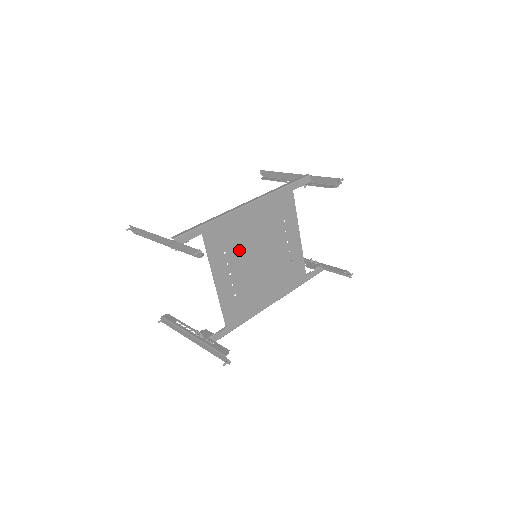
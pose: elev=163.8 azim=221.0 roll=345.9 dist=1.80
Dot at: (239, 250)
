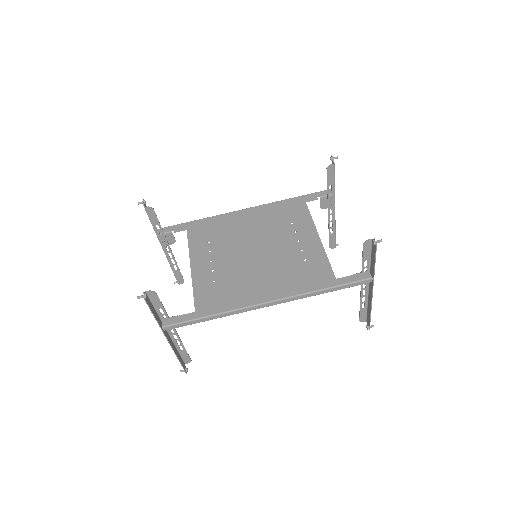
Dot at: (227, 242)
